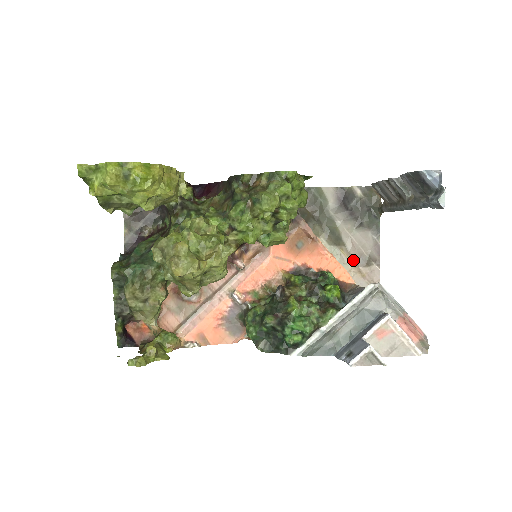
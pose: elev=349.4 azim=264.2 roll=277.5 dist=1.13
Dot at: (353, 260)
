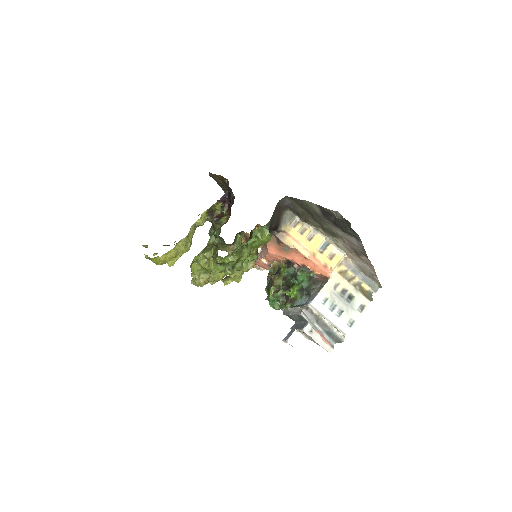
Dot at: (349, 248)
